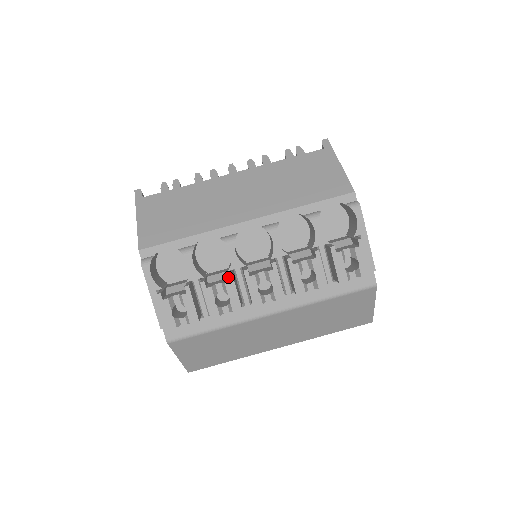
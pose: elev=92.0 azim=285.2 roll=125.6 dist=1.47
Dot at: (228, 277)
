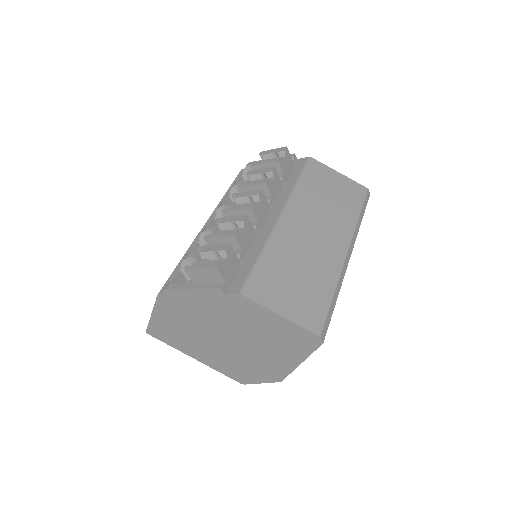
Dot at: occluded
